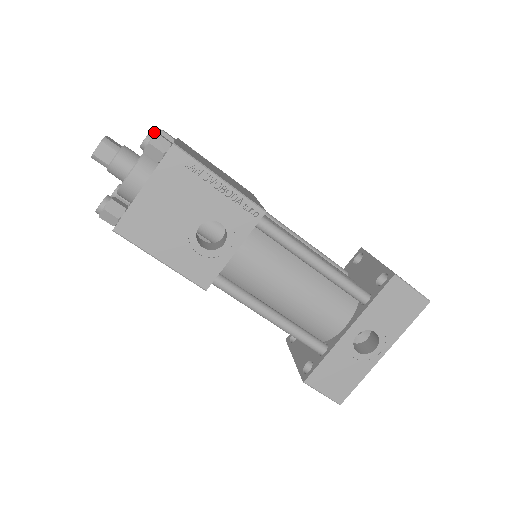
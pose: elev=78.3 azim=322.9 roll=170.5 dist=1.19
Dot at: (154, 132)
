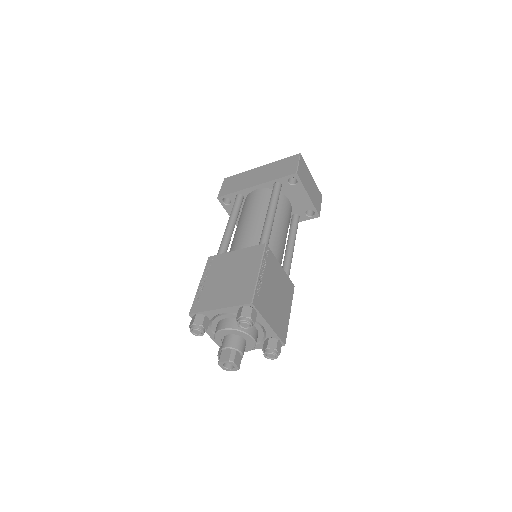
Dot at: (278, 354)
